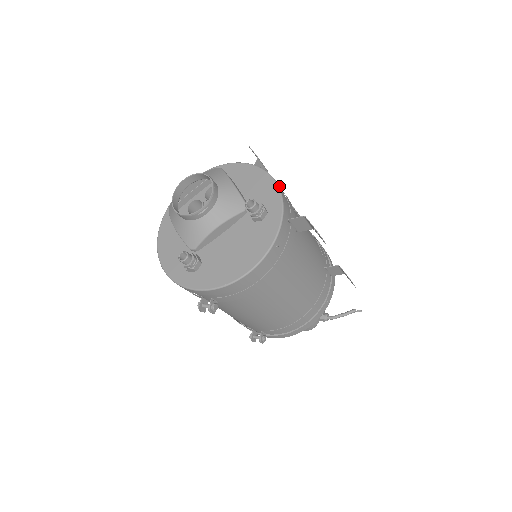
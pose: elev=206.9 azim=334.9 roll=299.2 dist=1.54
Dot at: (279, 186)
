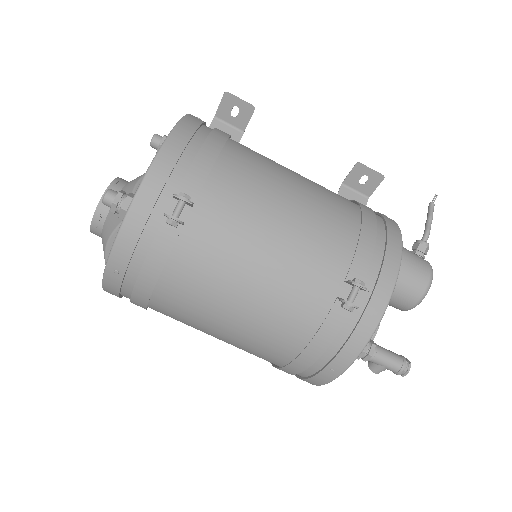
Dot at: occluded
